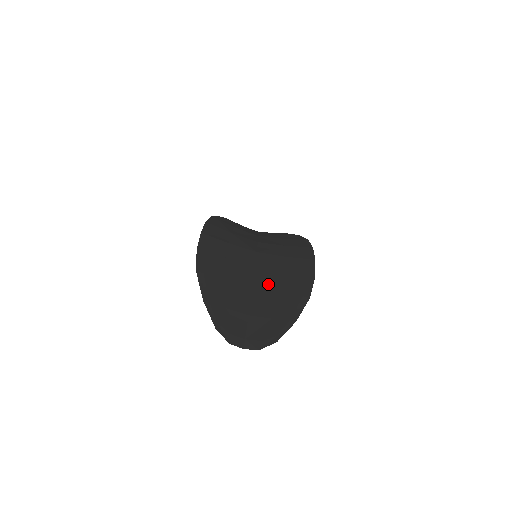
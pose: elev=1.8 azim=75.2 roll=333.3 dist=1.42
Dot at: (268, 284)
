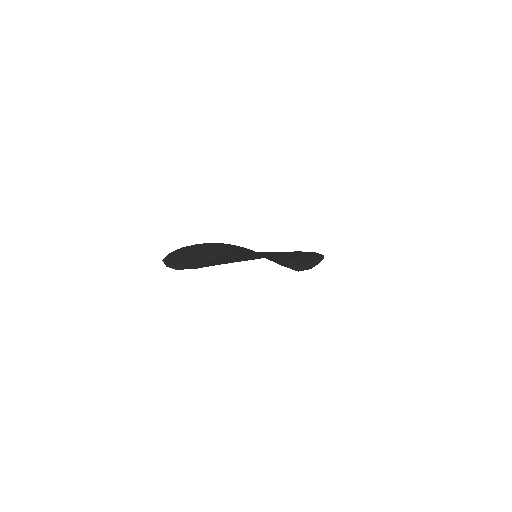
Dot at: (240, 255)
